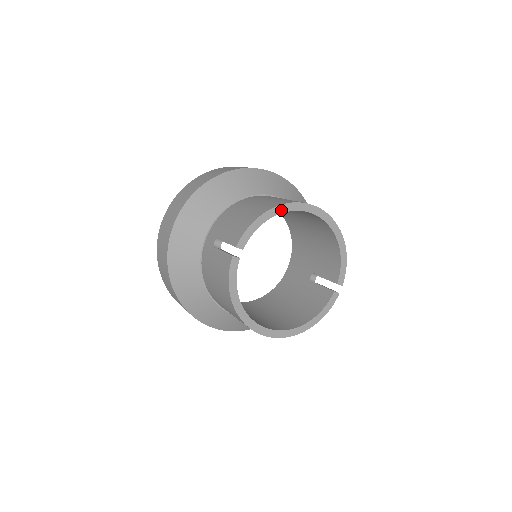
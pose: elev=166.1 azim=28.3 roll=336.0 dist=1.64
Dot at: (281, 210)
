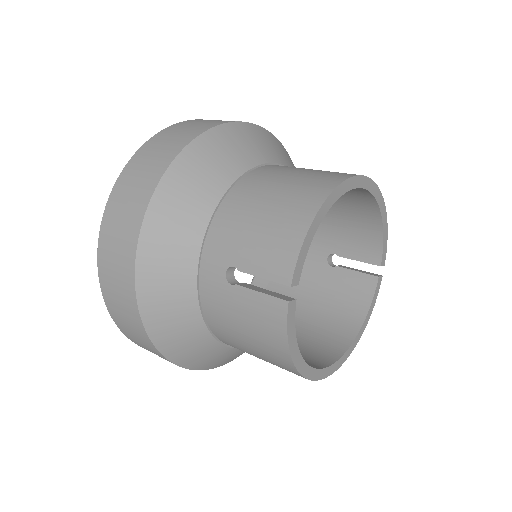
Dot at: (331, 201)
